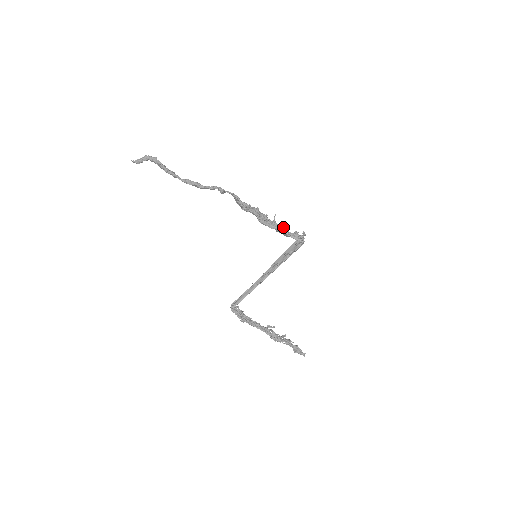
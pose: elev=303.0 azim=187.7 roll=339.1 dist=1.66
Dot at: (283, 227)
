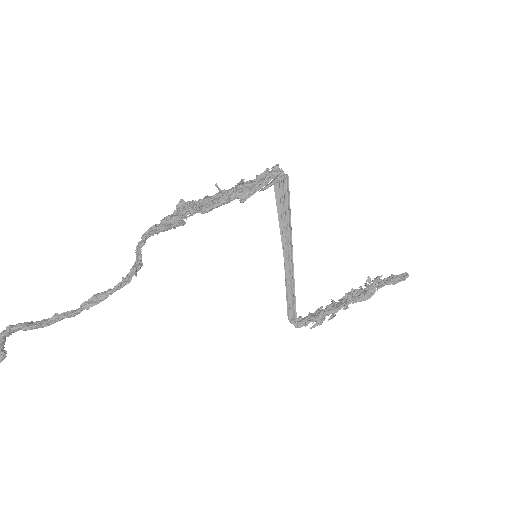
Dot at: (240, 185)
